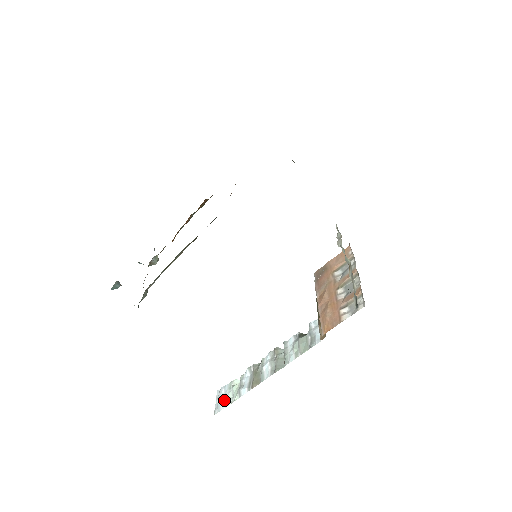
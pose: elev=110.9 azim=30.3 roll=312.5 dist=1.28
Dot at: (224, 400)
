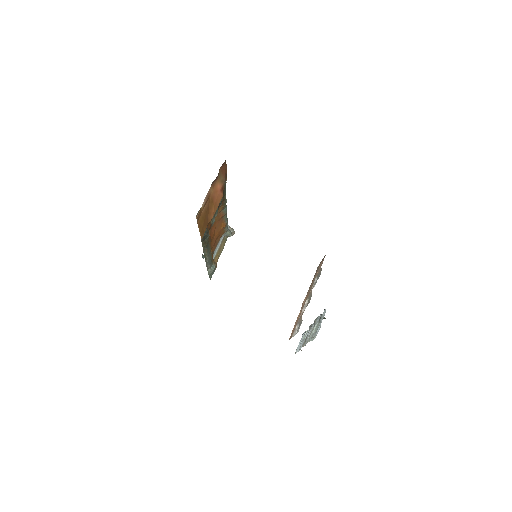
Dot at: (299, 345)
